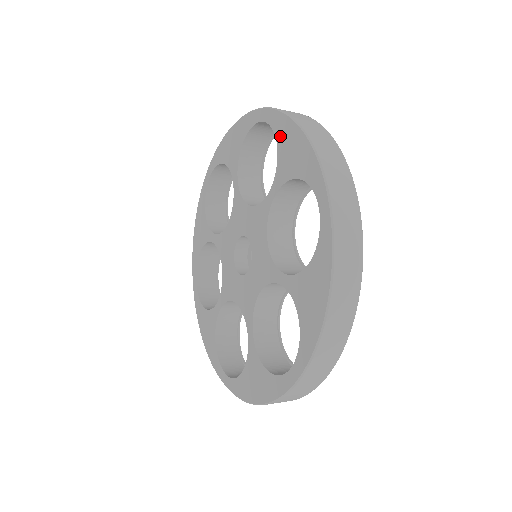
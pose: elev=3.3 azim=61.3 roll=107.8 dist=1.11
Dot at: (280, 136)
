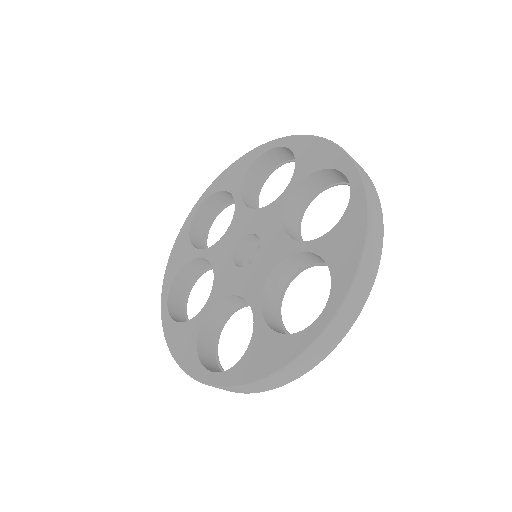
Dot at: (219, 187)
